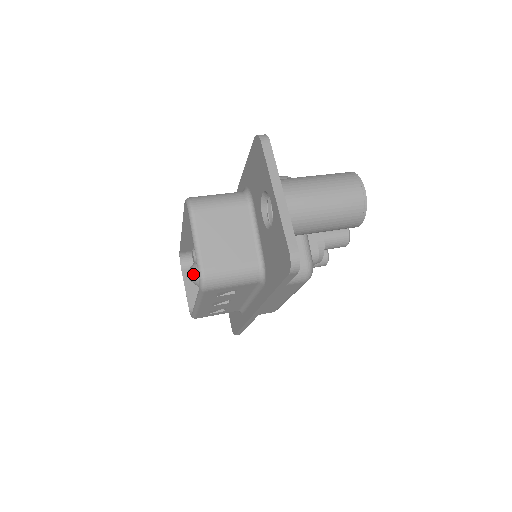
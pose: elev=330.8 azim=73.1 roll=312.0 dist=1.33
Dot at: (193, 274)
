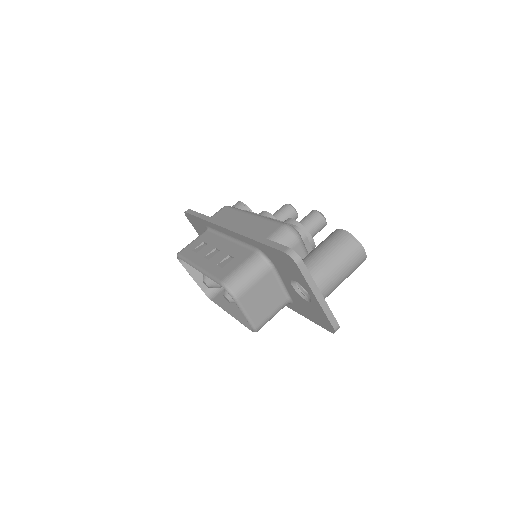
Dot at: (211, 285)
